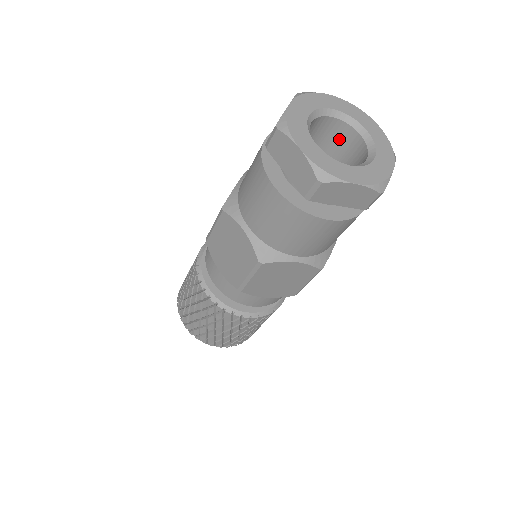
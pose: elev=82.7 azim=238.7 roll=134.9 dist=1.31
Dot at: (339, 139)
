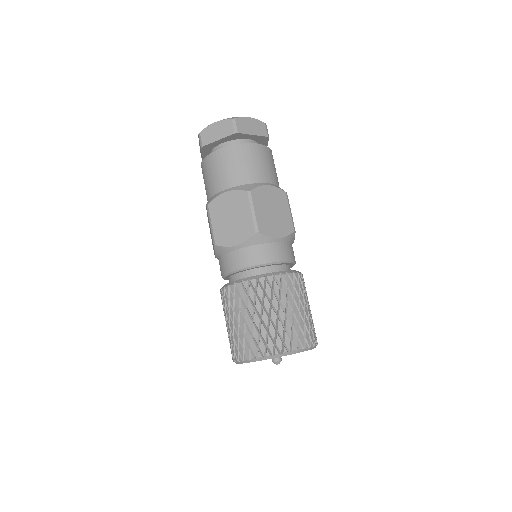
Dot at: occluded
